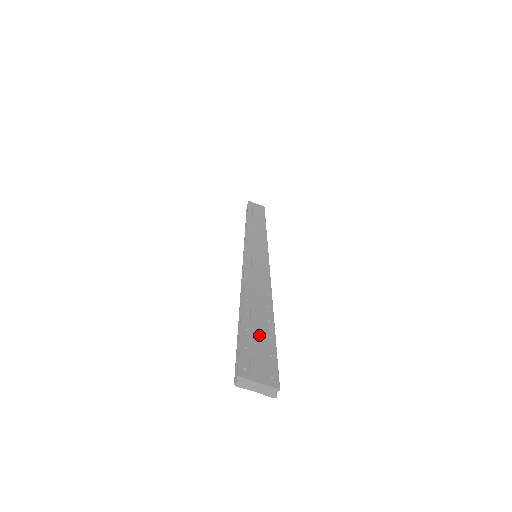
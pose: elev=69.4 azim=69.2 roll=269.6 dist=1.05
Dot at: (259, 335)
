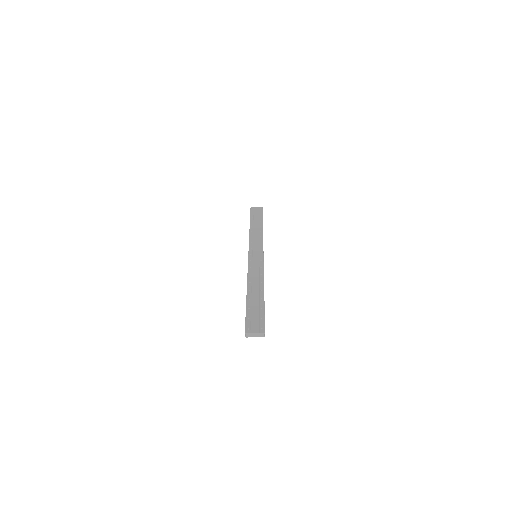
Dot at: (256, 309)
